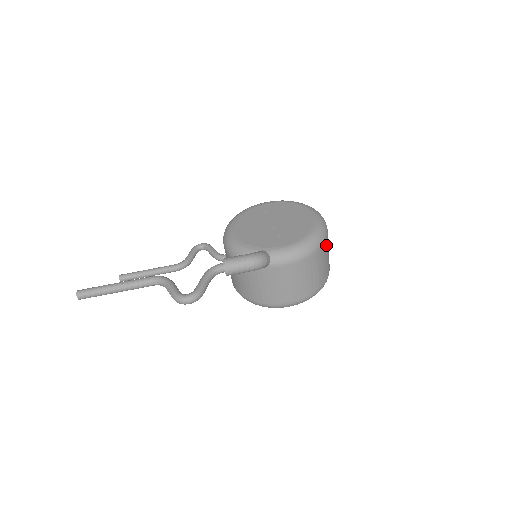
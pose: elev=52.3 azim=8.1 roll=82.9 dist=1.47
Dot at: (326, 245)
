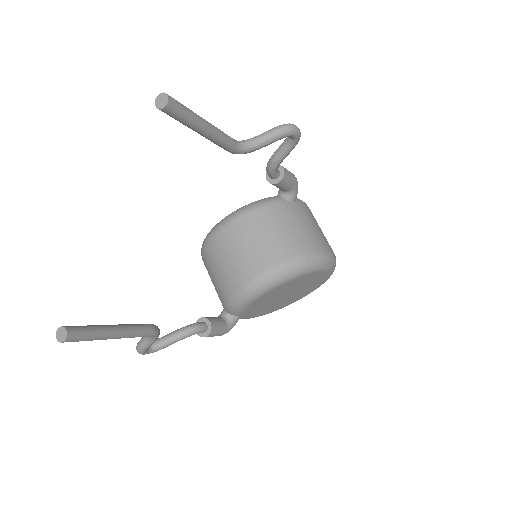
Dot at: occluded
